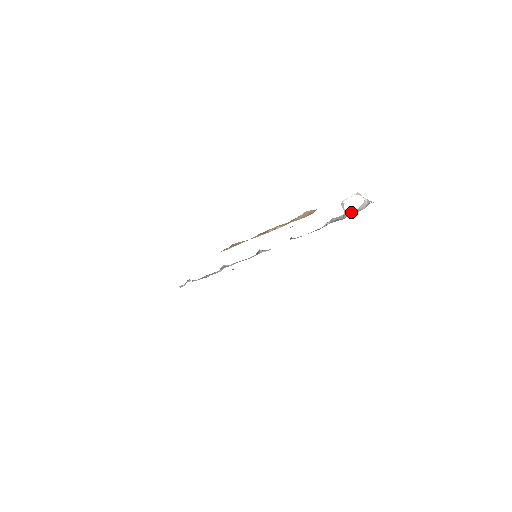
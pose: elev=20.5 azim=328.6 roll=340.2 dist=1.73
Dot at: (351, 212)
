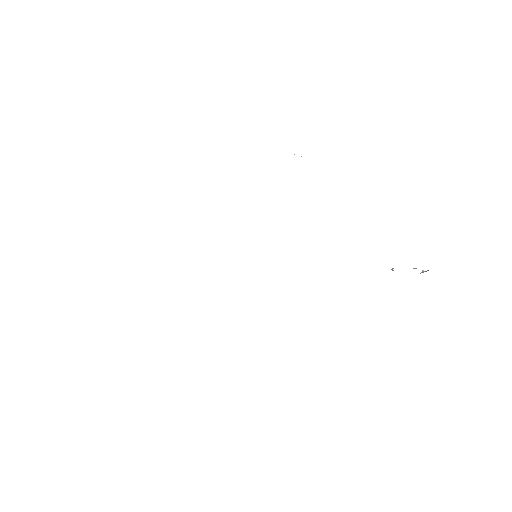
Dot at: occluded
